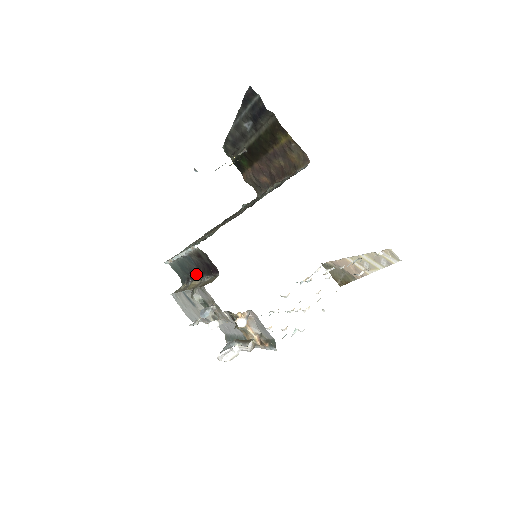
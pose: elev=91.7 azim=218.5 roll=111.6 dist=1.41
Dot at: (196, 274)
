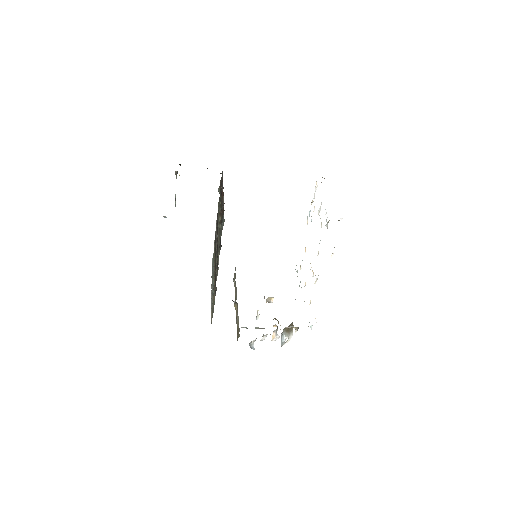
Dot at: occluded
